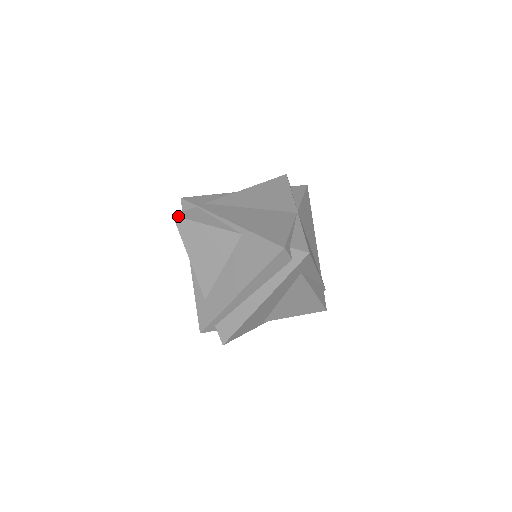
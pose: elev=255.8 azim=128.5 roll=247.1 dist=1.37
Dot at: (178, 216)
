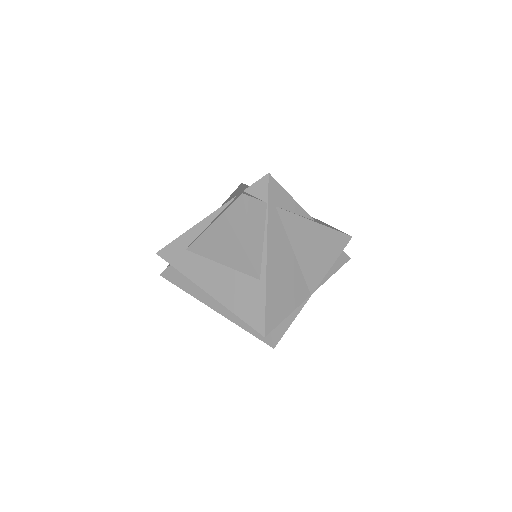
Dot at: (245, 200)
